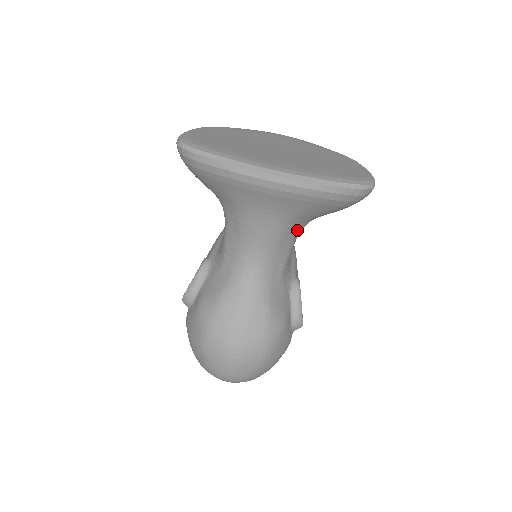
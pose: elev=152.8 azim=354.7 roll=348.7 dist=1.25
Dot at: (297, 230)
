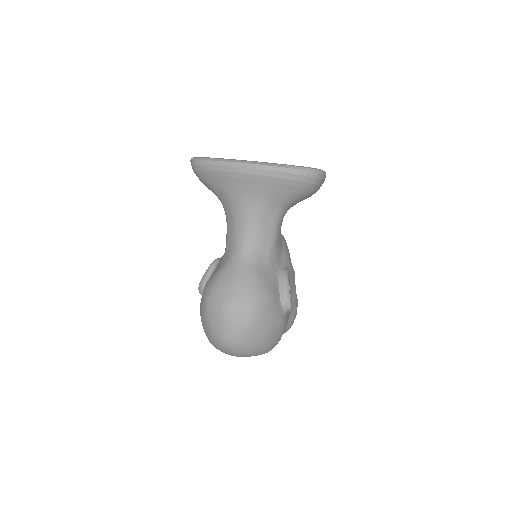
Dot at: (274, 216)
